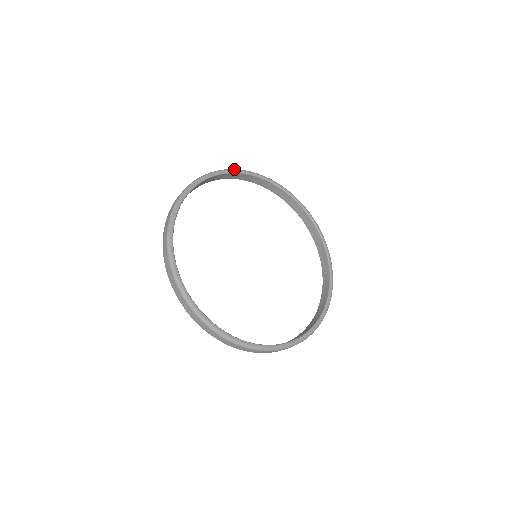
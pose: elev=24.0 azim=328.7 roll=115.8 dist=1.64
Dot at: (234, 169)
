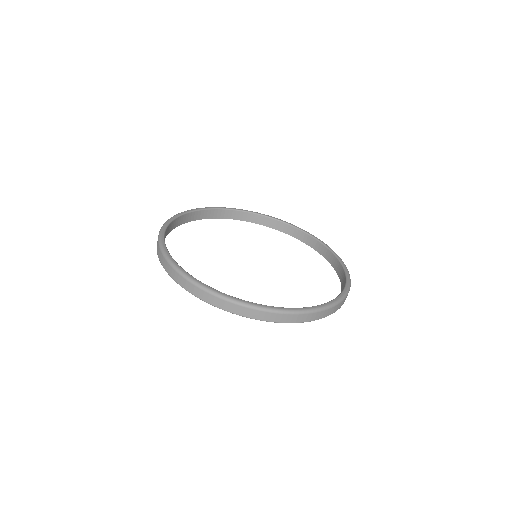
Dot at: (179, 213)
